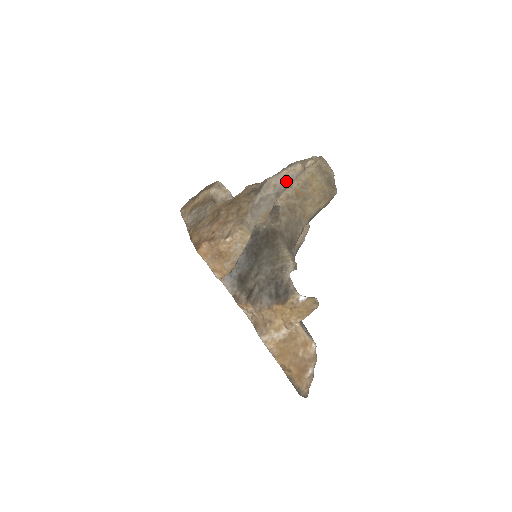
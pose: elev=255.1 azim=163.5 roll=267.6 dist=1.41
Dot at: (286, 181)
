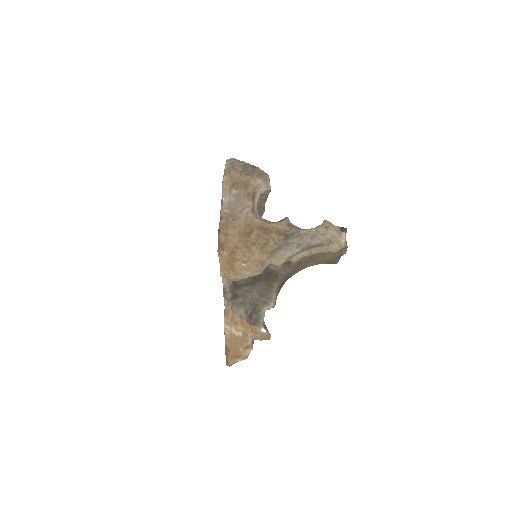
Dot at: (312, 239)
